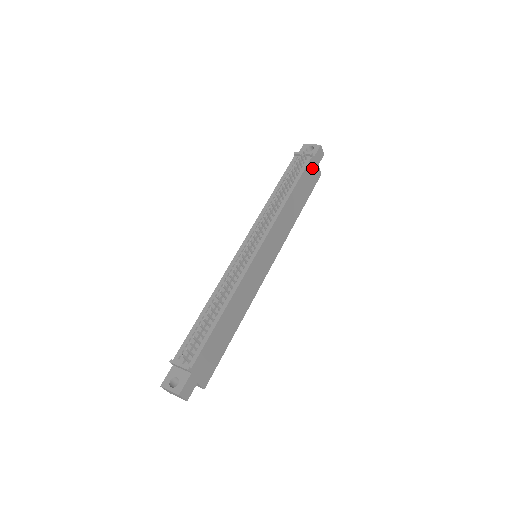
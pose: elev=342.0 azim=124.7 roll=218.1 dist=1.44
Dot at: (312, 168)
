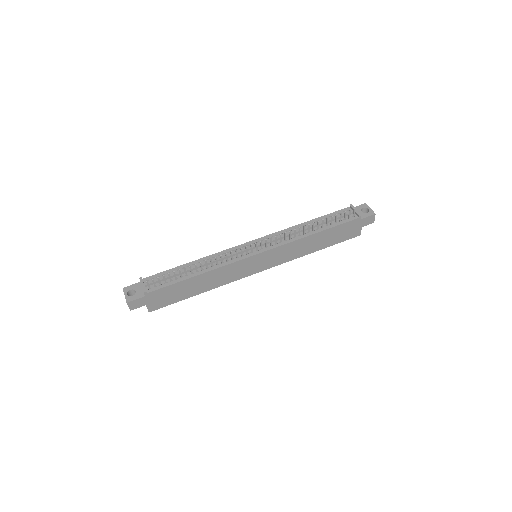
Dot at: (353, 226)
